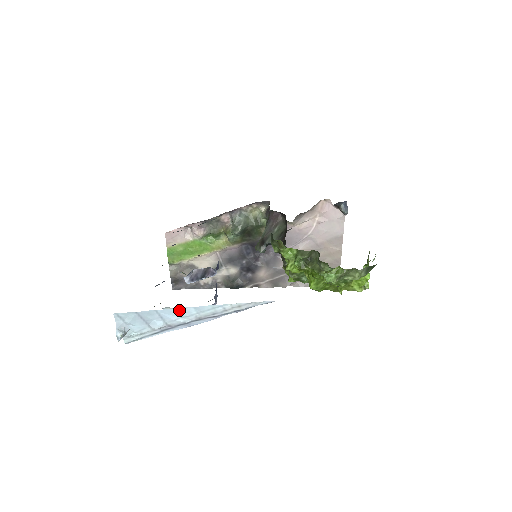
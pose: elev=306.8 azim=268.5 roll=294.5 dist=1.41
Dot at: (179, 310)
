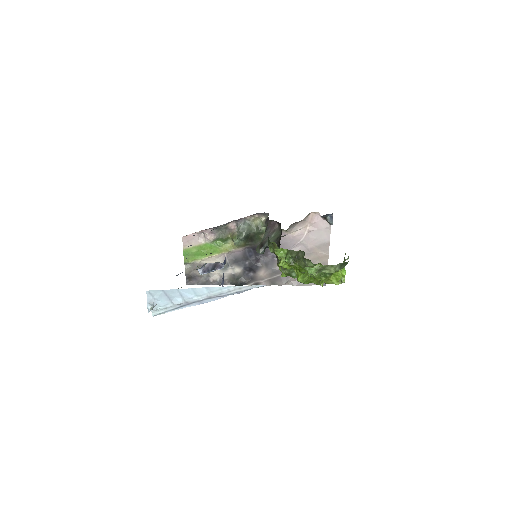
Dot at: (195, 290)
